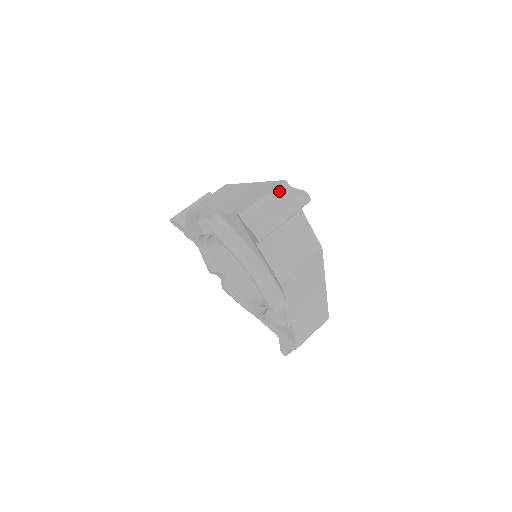
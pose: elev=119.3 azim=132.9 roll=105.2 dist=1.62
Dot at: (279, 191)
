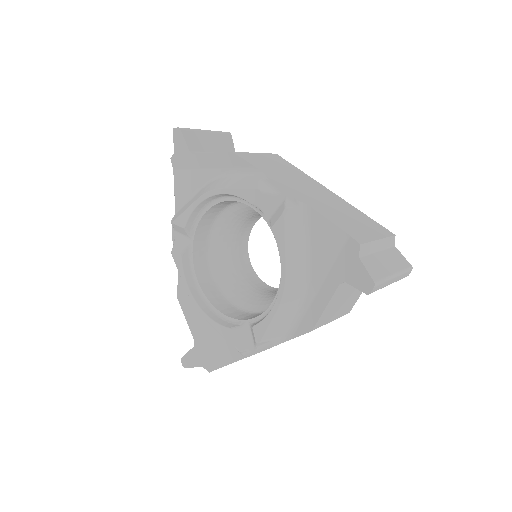
Dot at: occluded
